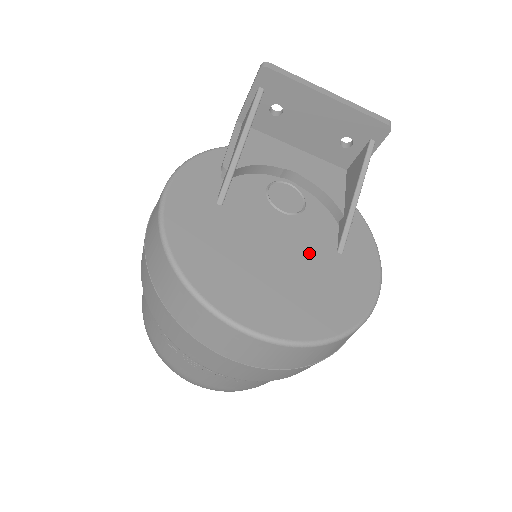
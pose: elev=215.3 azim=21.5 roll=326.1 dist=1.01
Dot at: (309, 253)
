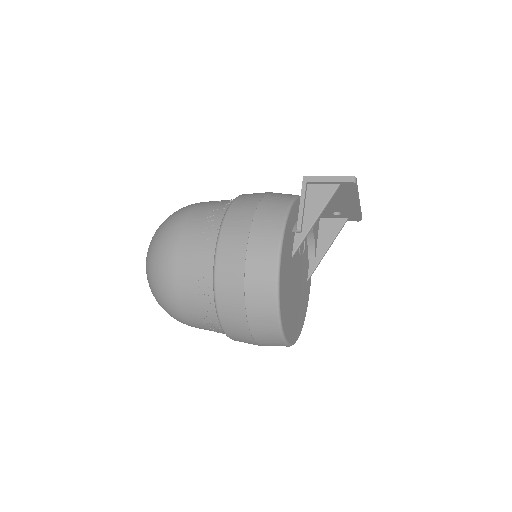
Dot at: (301, 283)
